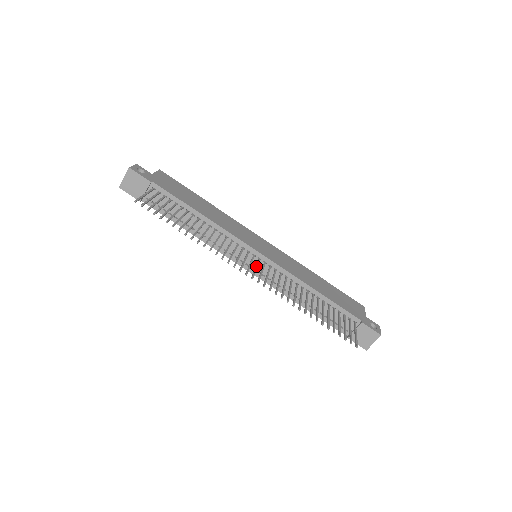
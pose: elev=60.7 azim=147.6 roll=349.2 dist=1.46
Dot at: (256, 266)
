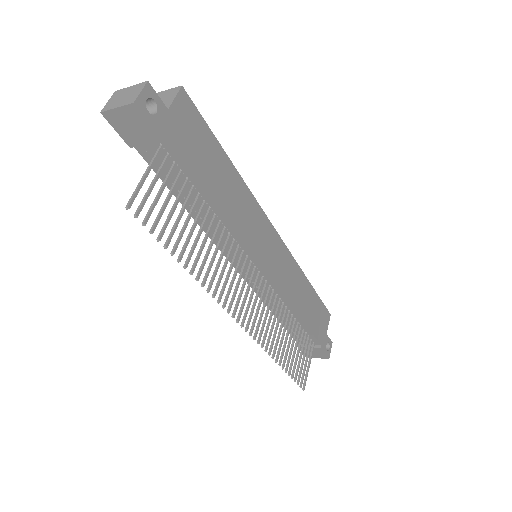
Dot at: (252, 295)
